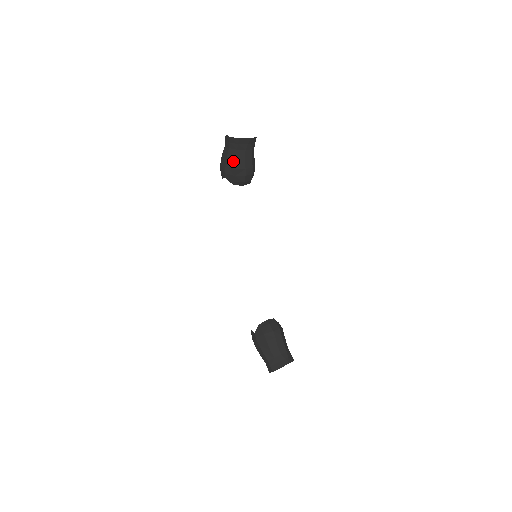
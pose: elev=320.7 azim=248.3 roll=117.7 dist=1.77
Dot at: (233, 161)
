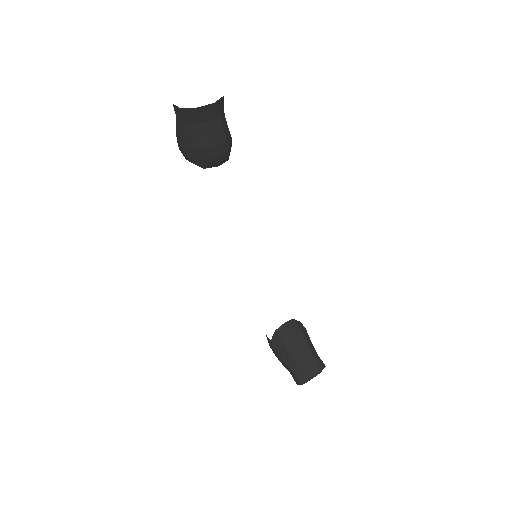
Dot at: (195, 140)
